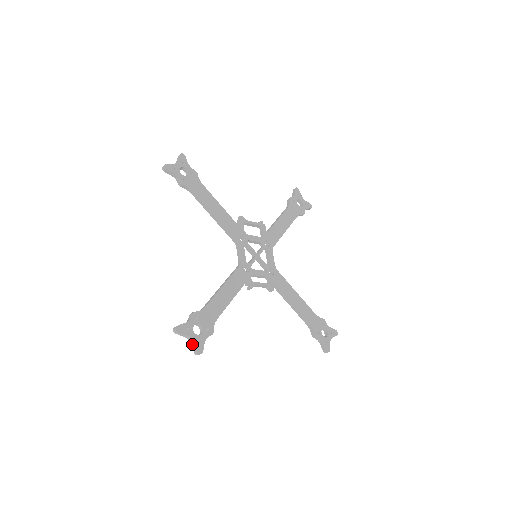
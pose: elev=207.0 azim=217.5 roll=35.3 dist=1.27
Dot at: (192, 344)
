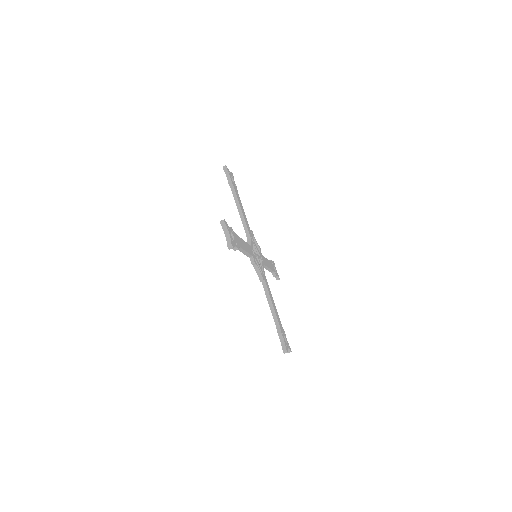
Dot at: (228, 239)
